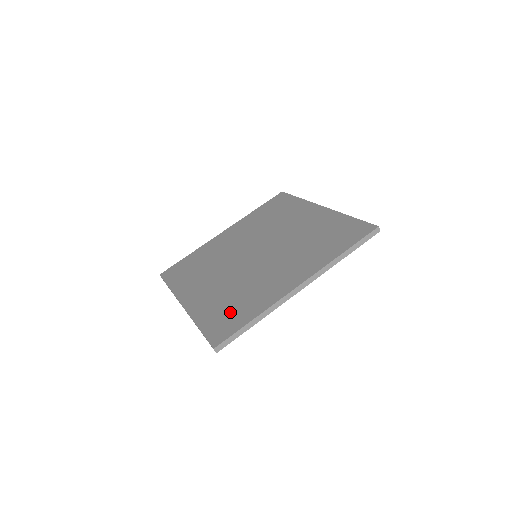
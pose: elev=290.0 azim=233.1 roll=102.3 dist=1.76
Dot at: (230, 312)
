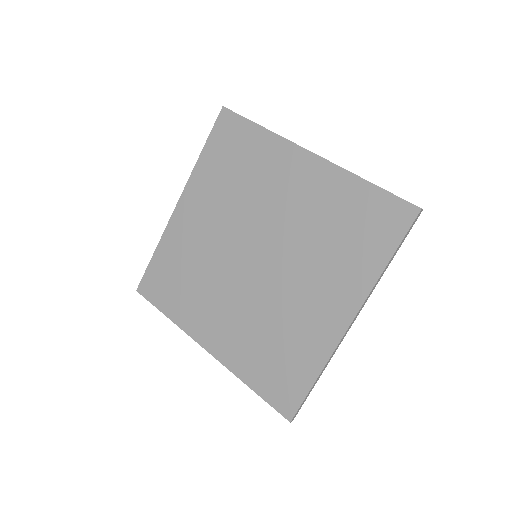
Dot at: (279, 366)
